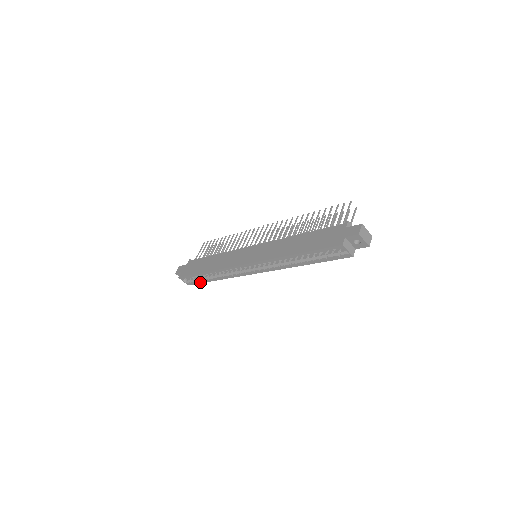
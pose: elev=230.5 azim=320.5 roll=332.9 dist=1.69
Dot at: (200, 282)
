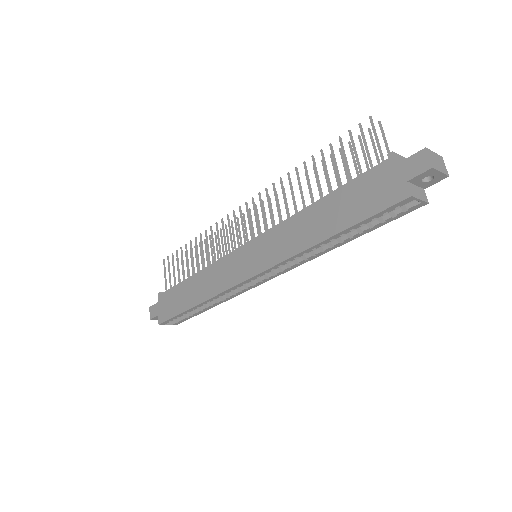
Dot at: (191, 317)
